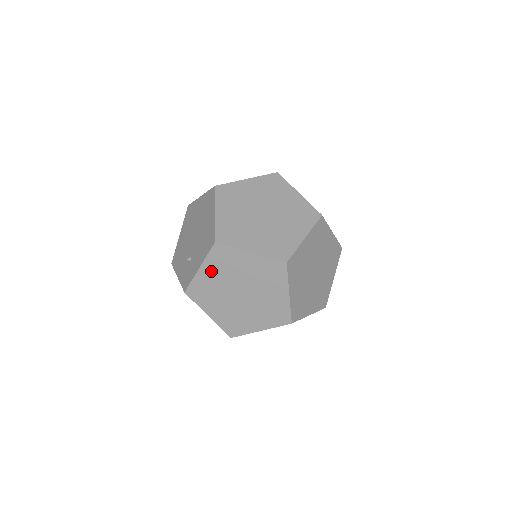
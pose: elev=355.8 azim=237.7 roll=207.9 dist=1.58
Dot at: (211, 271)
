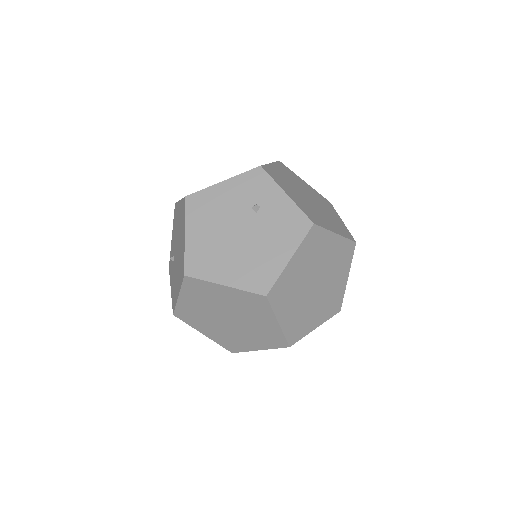
Dot at: occluded
